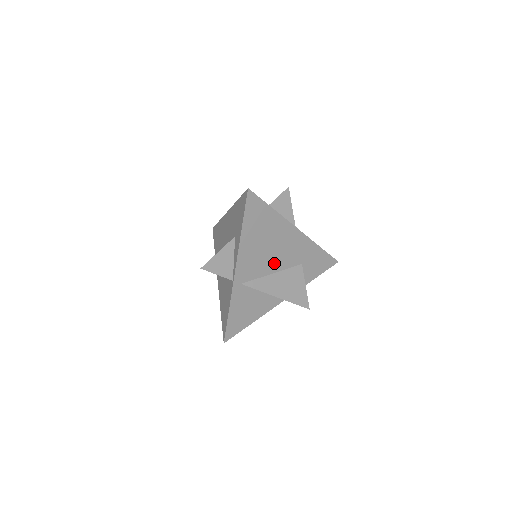
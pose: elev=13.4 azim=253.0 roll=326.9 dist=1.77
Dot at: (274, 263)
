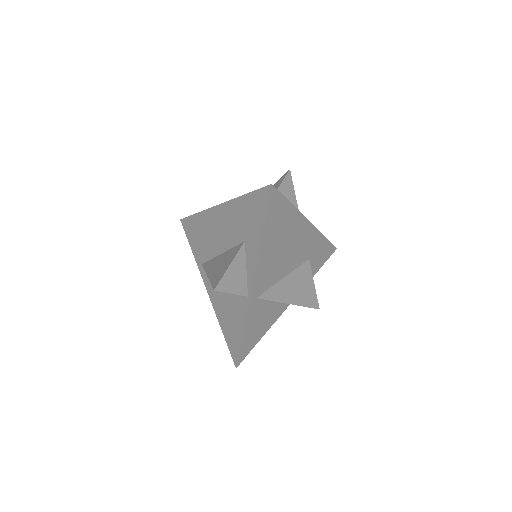
Dot at: (286, 266)
